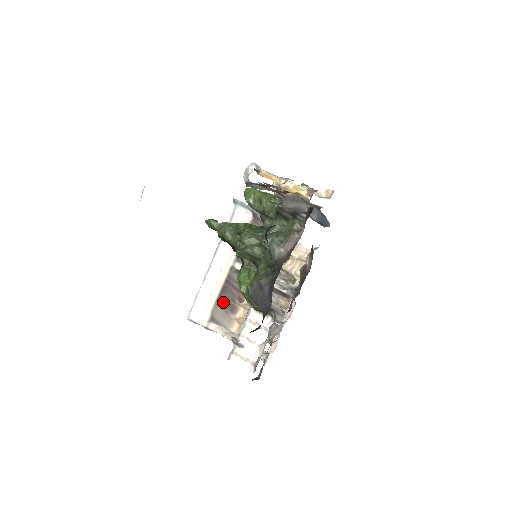
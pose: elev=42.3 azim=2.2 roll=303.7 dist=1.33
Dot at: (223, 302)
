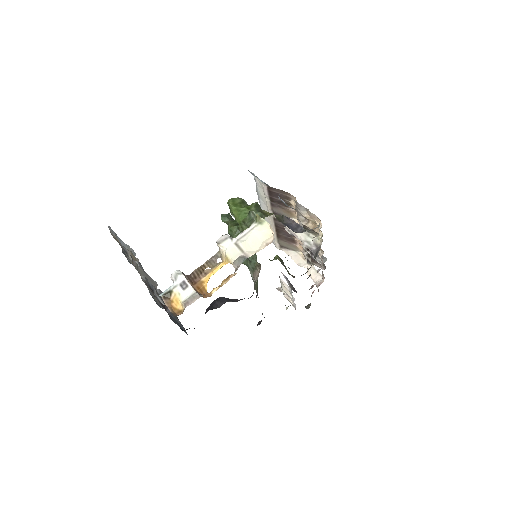
Dot at: (282, 237)
